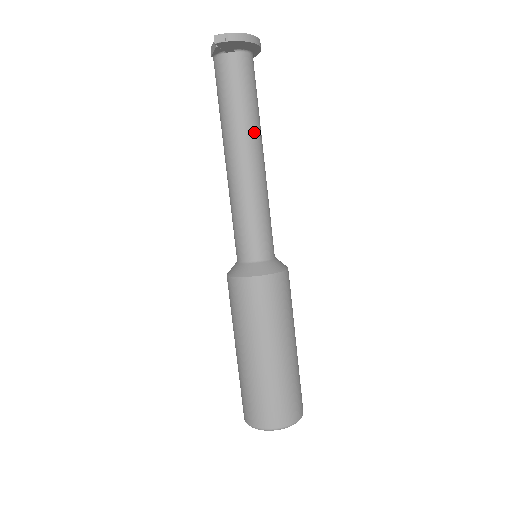
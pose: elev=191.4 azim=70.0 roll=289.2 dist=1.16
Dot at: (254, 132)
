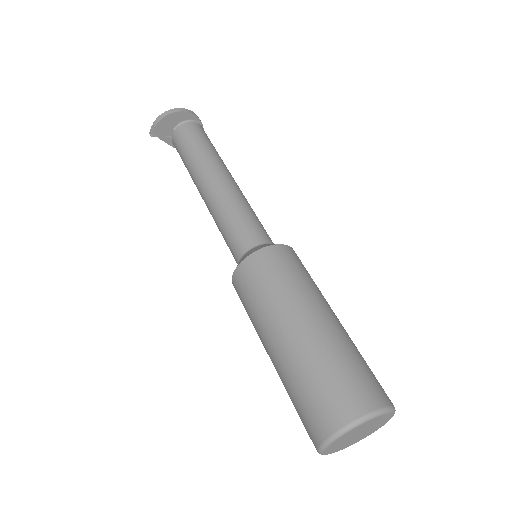
Dot at: (204, 164)
